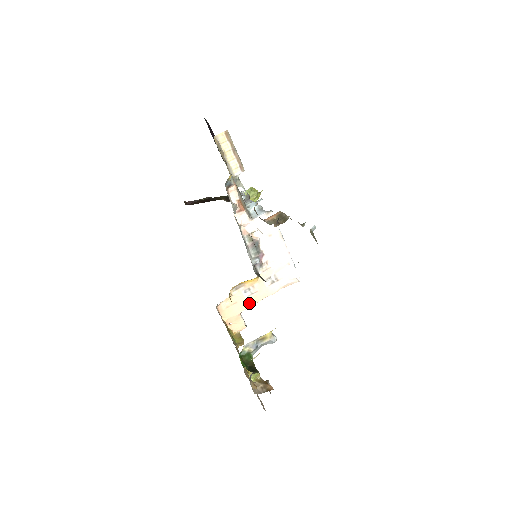
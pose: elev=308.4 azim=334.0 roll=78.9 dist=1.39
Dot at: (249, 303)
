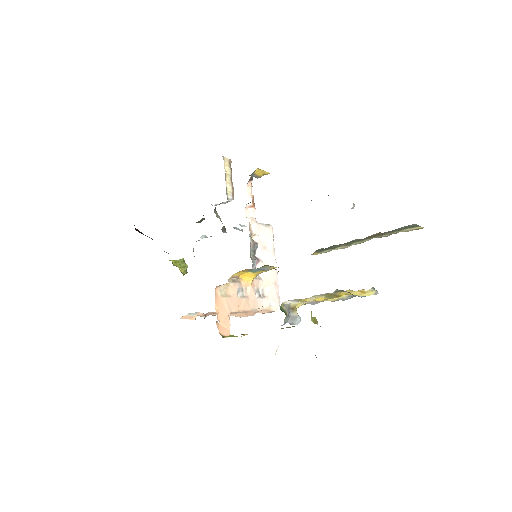
Dot at: (239, 306)
